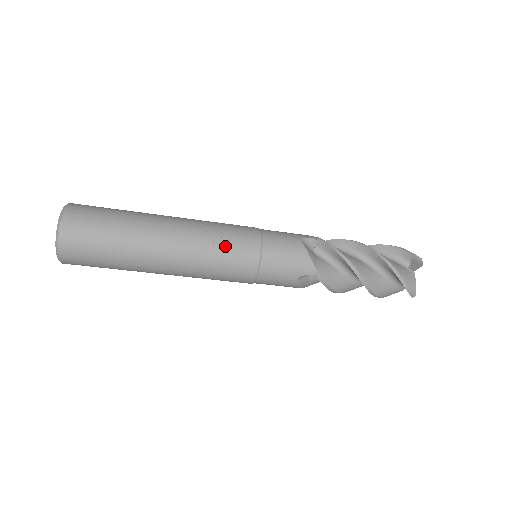
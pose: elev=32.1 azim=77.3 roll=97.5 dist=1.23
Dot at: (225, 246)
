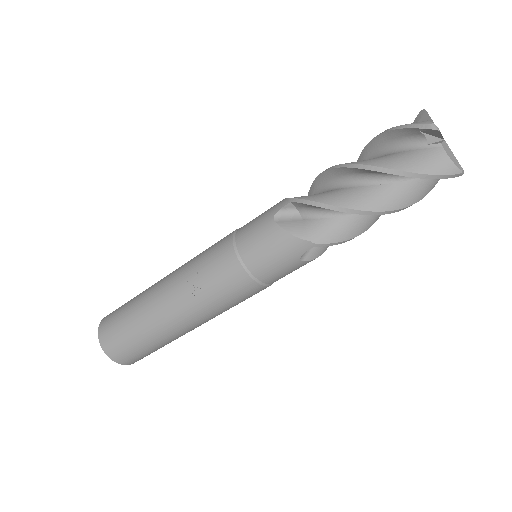
Dot at: (211, 284)
